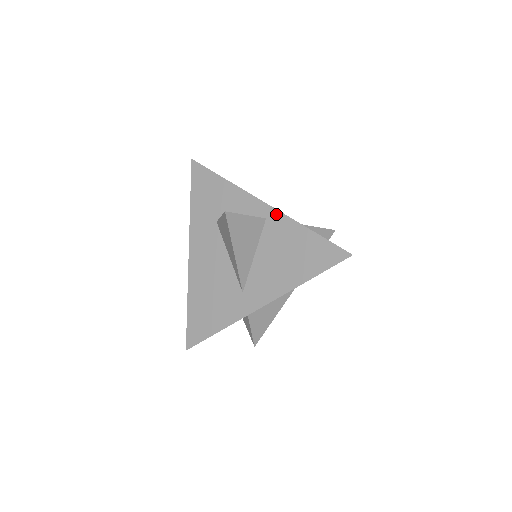
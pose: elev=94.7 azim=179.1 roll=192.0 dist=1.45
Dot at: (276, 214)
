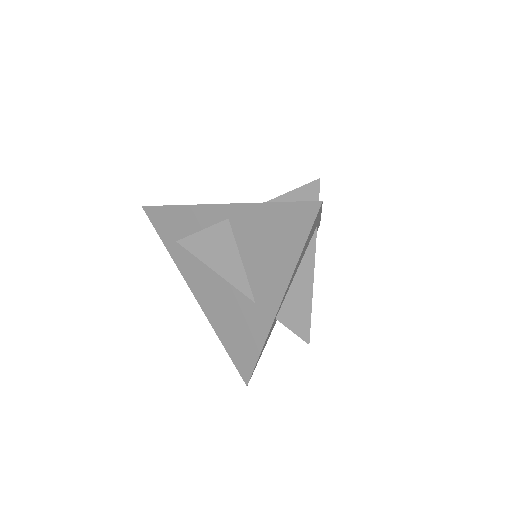
Dot at: (233, 208)
